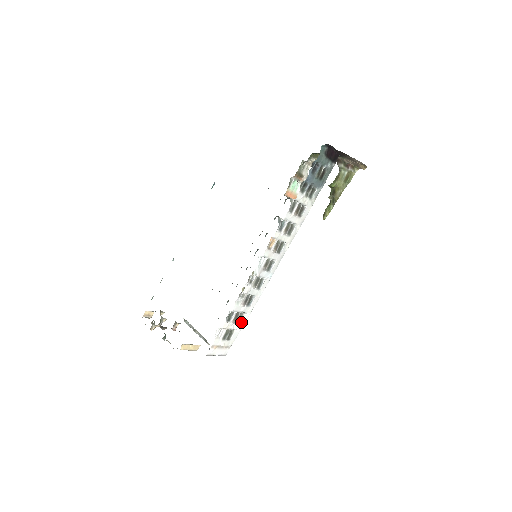
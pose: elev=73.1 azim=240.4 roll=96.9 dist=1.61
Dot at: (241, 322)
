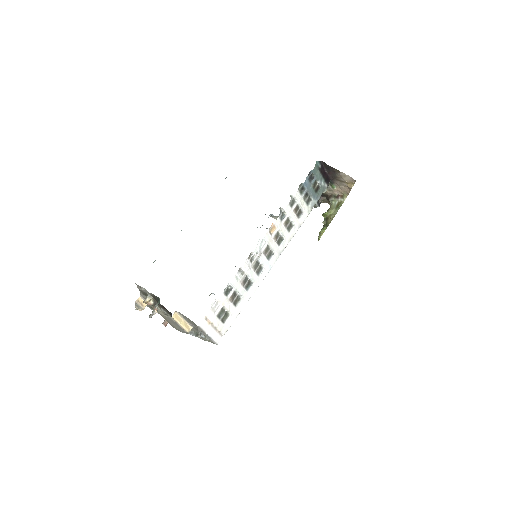
Dot at: (237, 307)
